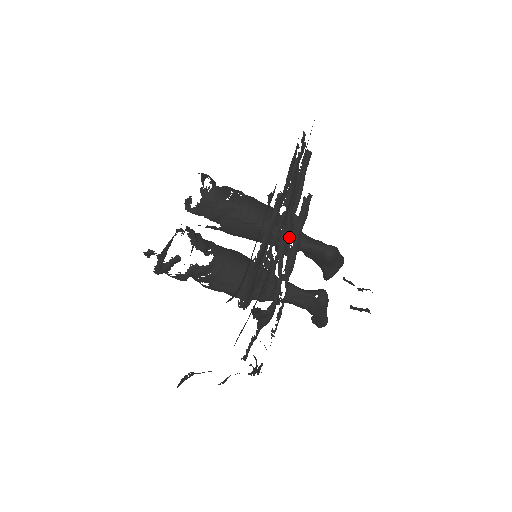
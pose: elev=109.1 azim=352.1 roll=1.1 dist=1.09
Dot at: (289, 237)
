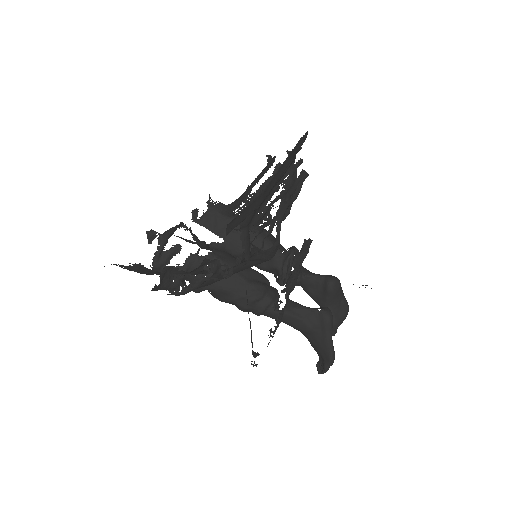
Dot at: (290, 261)
